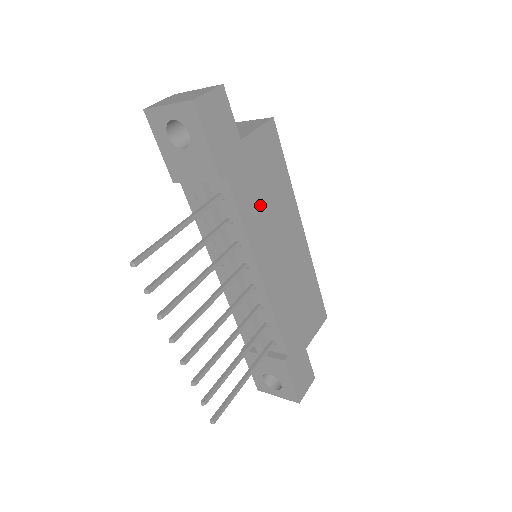
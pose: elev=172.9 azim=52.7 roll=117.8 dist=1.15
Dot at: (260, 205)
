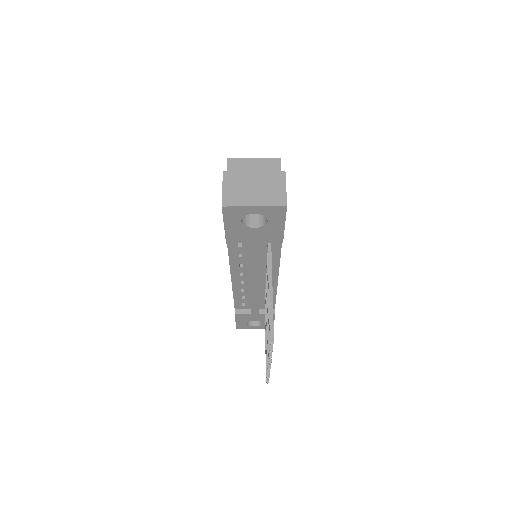
Dot at: occluded
